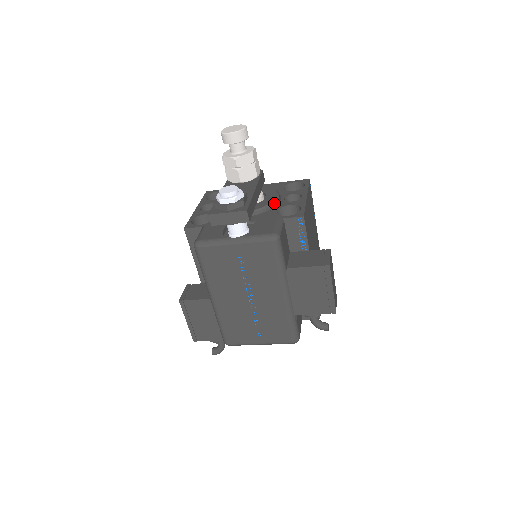
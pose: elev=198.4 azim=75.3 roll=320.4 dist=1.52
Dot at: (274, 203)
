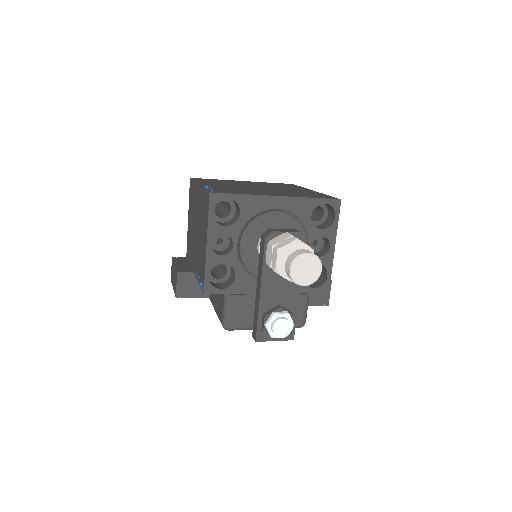
Dot at: occluded
